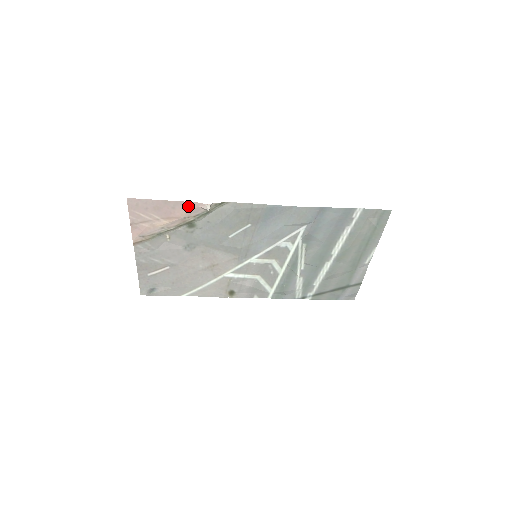
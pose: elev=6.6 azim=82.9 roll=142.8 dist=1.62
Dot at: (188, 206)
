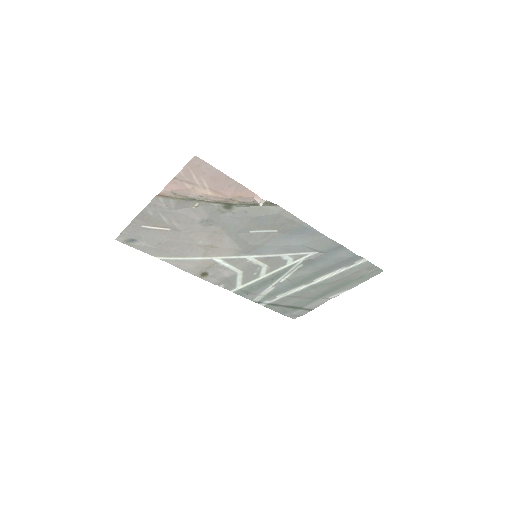
Dot at: (244, 191)
